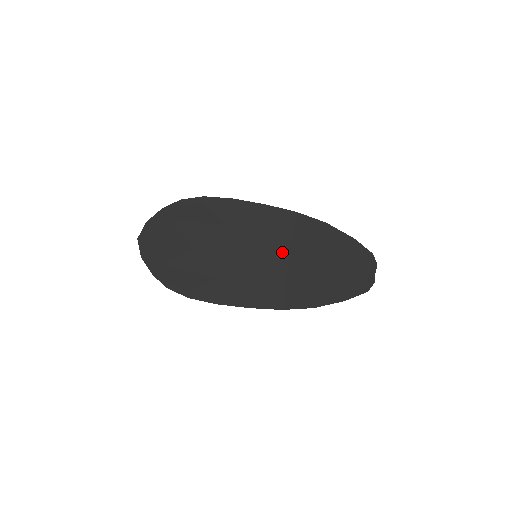
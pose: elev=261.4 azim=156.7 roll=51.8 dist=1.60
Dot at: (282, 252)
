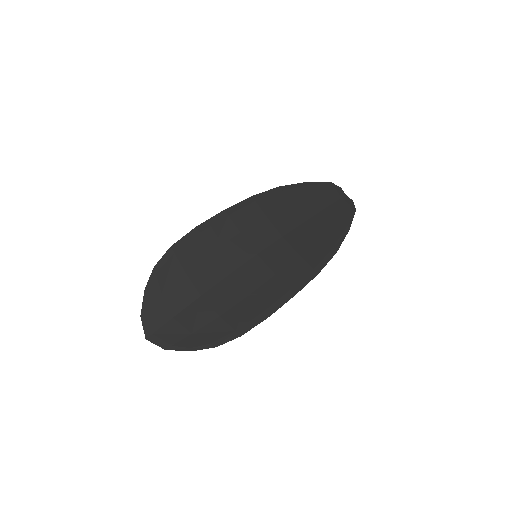
Dot at: (272, 234)
